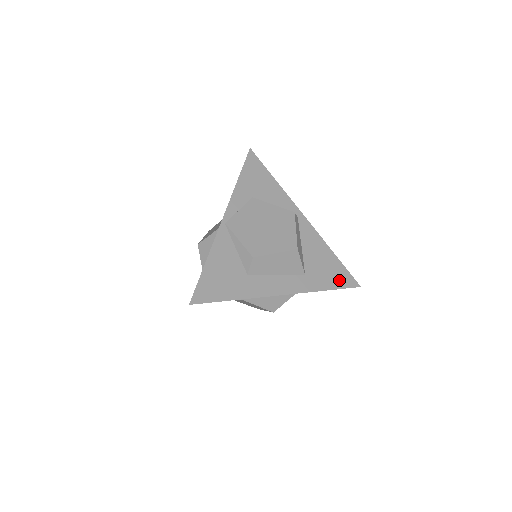
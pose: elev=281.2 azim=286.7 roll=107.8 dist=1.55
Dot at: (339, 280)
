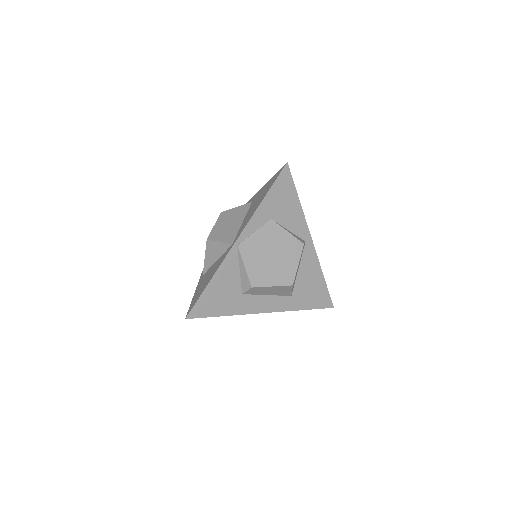
Dot at: (318, 301)
